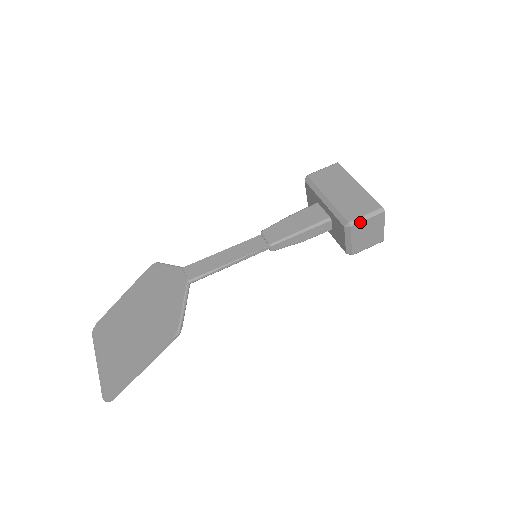
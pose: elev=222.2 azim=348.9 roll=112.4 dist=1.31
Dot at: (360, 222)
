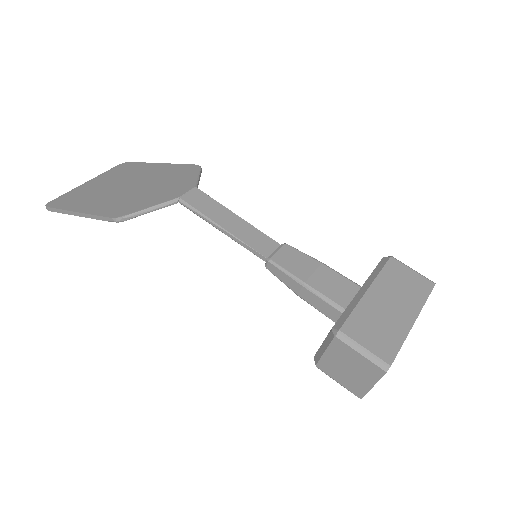
Dot at: (349, 346)
